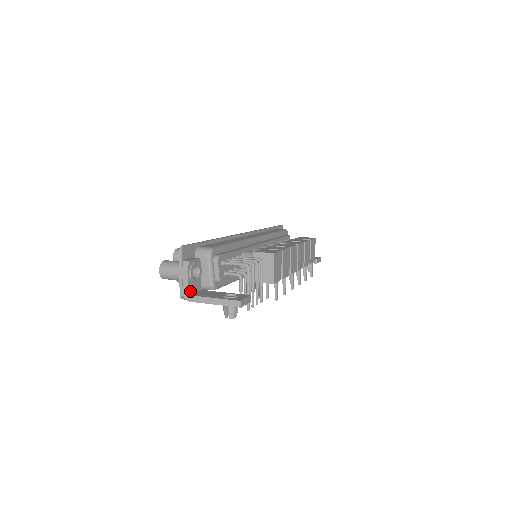
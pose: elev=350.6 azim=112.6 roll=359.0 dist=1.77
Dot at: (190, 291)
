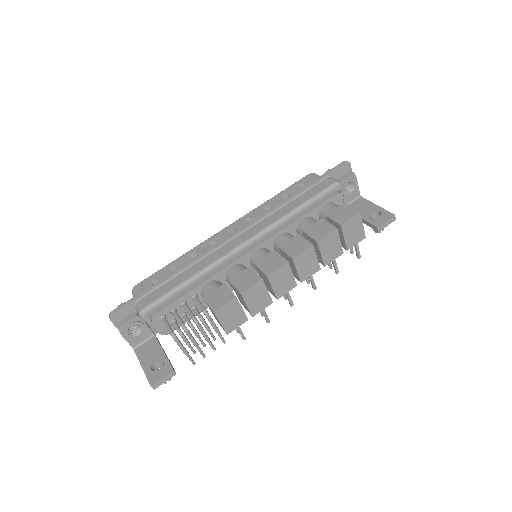
Dot at: (135, 345)
